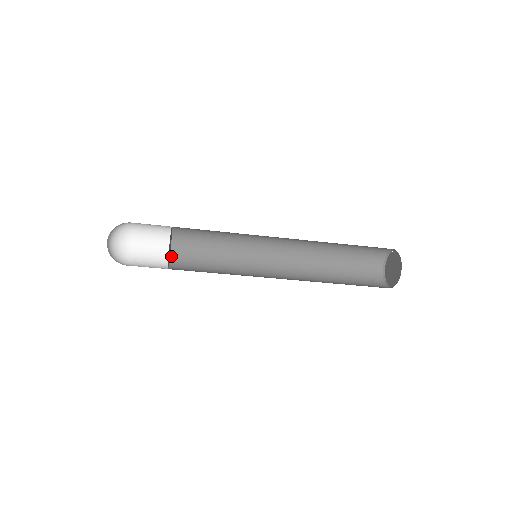
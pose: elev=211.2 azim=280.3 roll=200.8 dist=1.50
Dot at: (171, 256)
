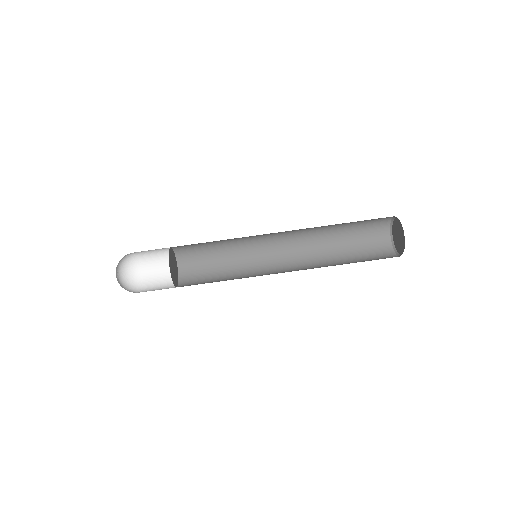
Dot at: (175, 286)
